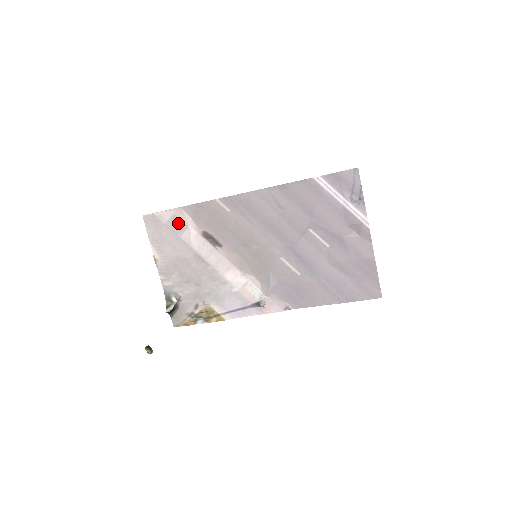
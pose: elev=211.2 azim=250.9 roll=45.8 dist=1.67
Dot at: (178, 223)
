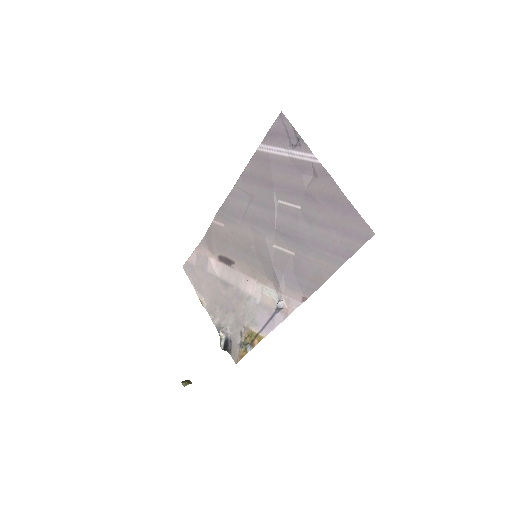
Dot at: (202, 259)
